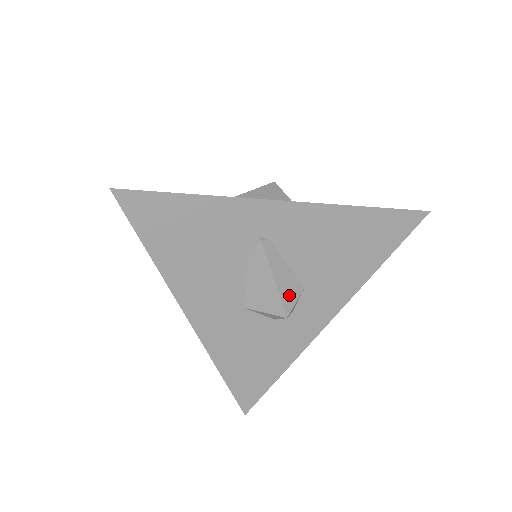
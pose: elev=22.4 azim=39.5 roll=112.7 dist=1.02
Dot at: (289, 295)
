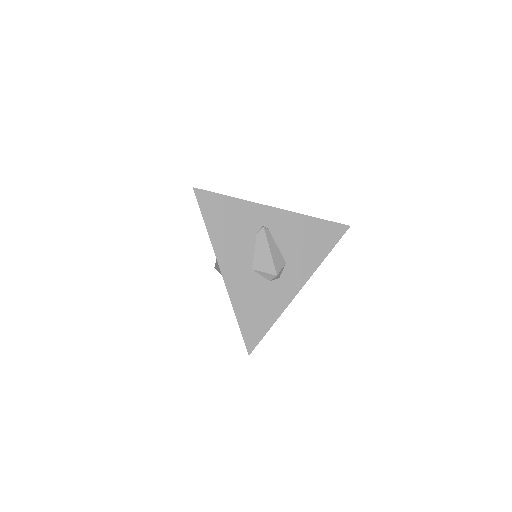
Dot at: (278, 263)
